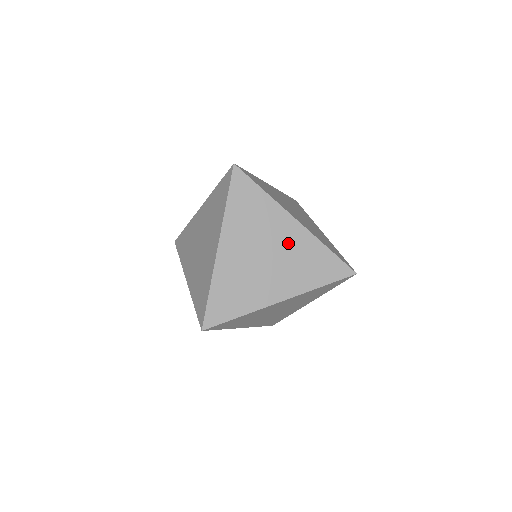
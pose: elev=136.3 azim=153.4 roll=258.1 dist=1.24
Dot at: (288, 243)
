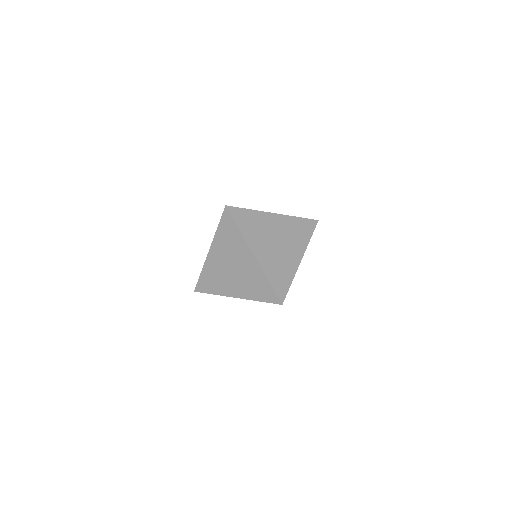
Dot at: occluded
